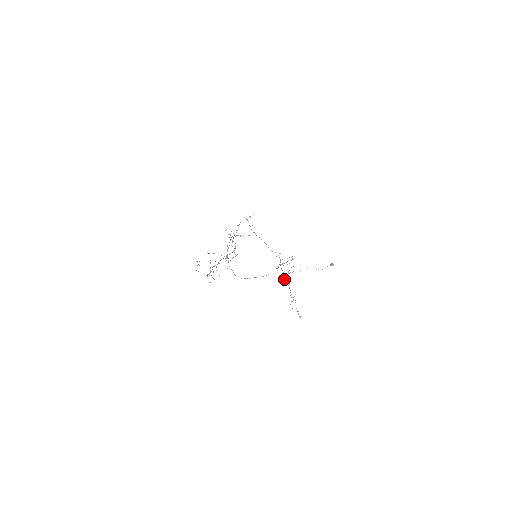
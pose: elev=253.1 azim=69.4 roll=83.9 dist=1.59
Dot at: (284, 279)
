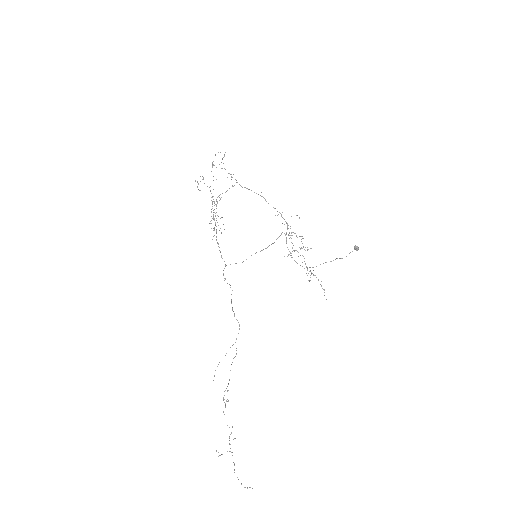
Dot at: occluded
